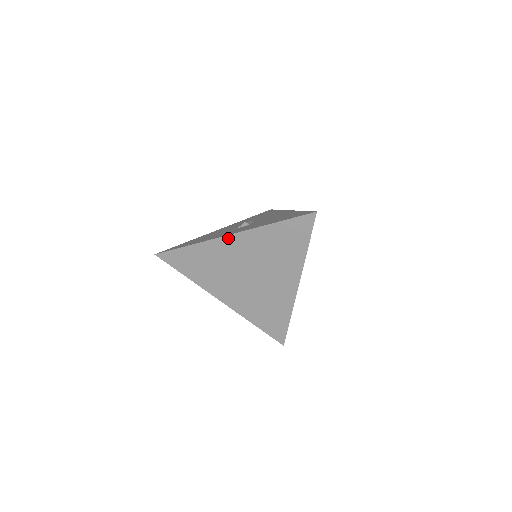
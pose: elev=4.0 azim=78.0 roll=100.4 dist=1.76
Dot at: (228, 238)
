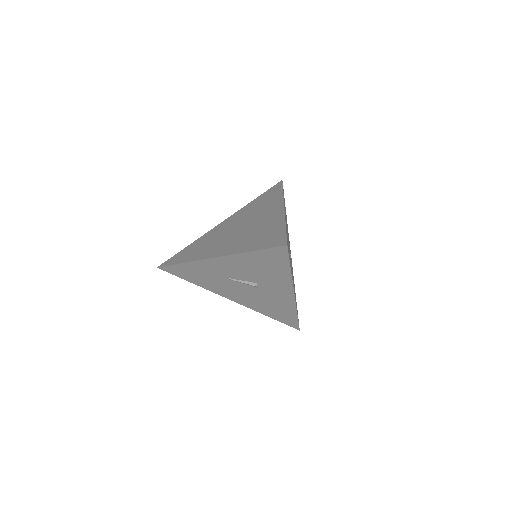
Dot at: (221, 224)
